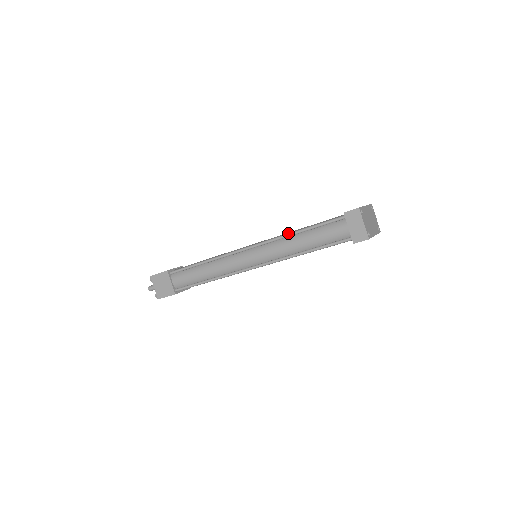
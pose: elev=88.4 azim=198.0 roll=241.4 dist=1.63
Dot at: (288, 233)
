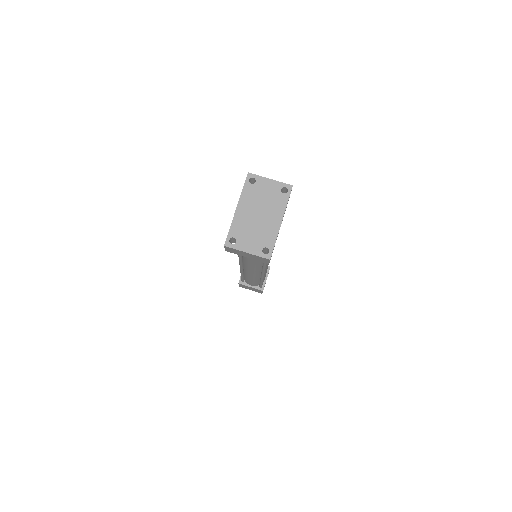
Dot at: occluded
